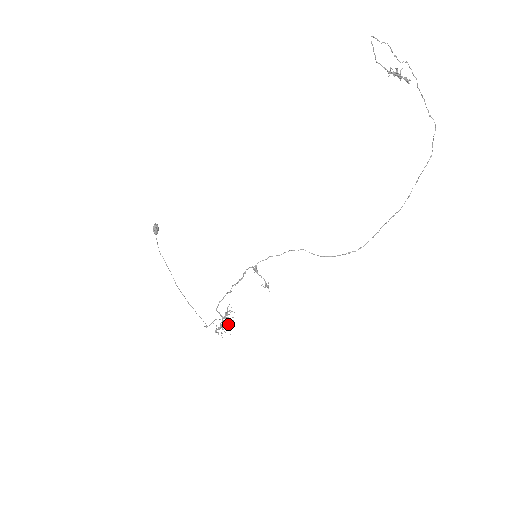
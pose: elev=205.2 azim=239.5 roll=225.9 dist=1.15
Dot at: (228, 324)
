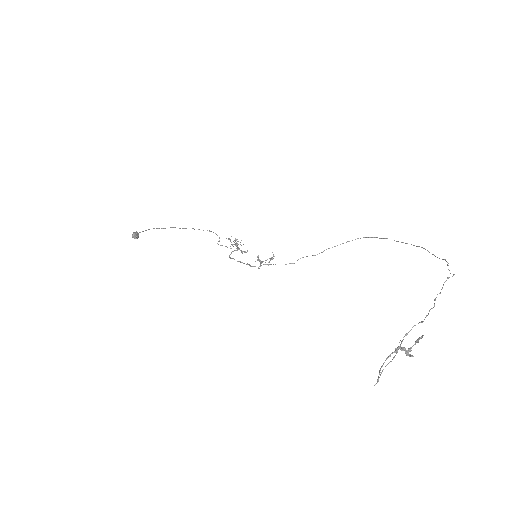
Dot at: (242, 252)
